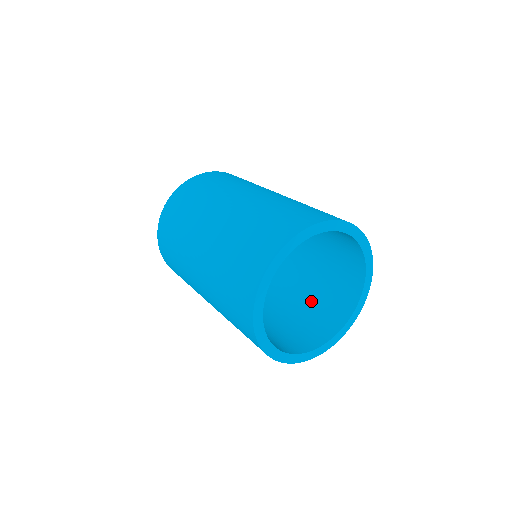
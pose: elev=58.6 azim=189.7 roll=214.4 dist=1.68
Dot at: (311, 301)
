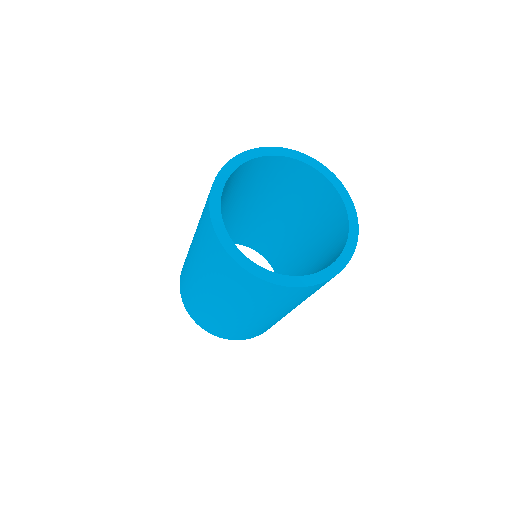
Dot at: occluded
